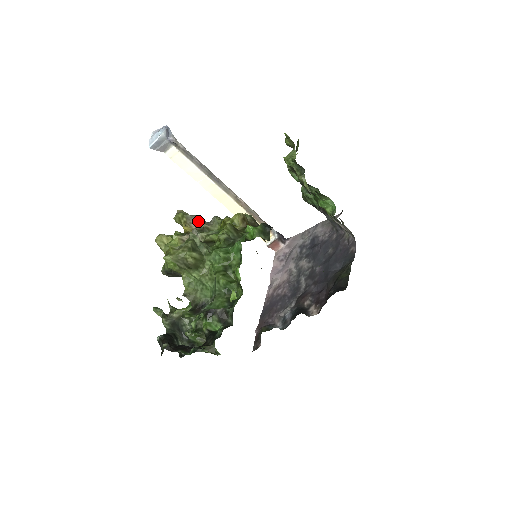
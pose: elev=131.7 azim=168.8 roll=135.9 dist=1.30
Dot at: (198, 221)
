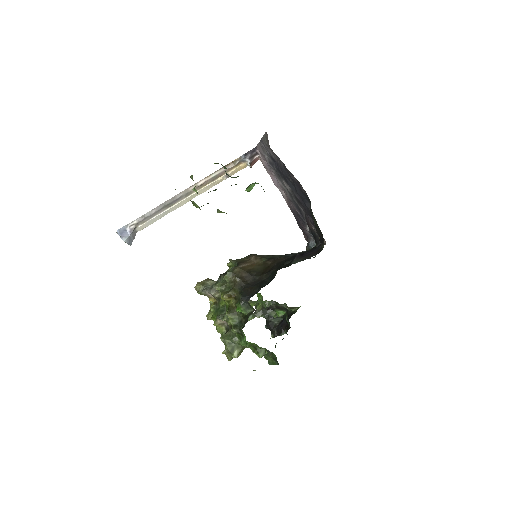
Dot at: (211, 295)
